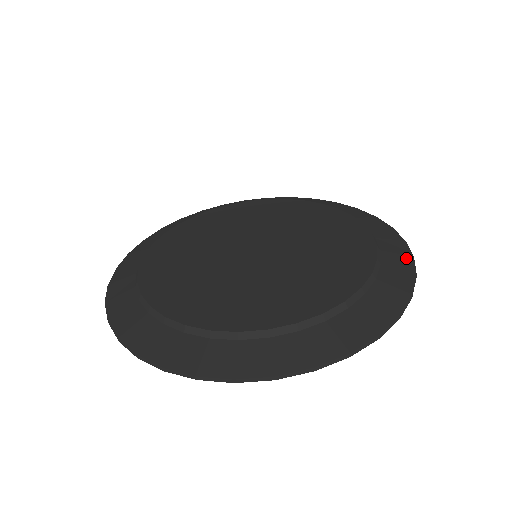
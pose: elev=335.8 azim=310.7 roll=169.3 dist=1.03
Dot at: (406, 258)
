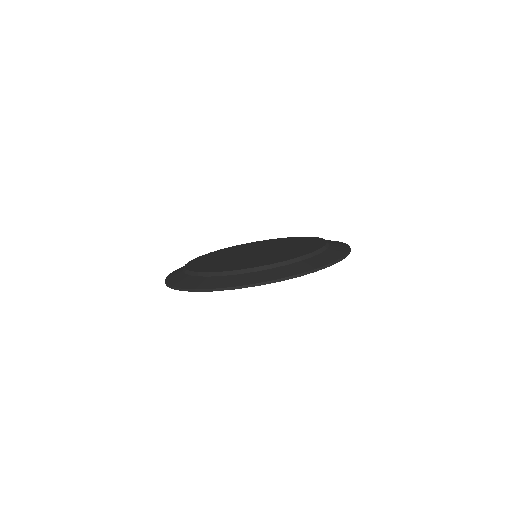
Dot at: occluded
